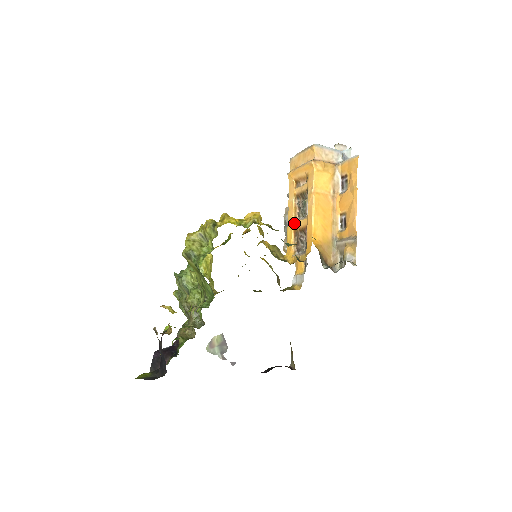
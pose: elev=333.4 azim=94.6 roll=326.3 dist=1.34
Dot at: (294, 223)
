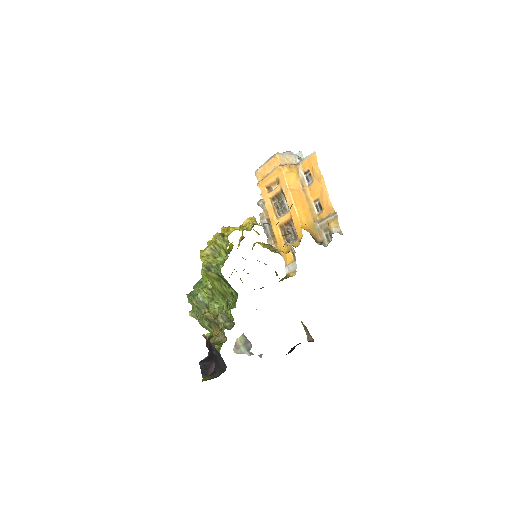
Dot at: (277, 221)
